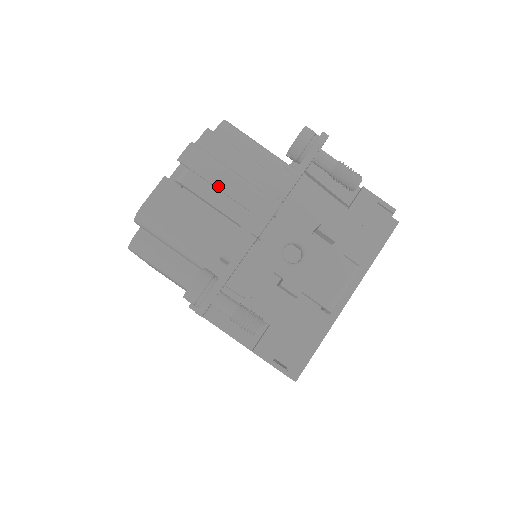
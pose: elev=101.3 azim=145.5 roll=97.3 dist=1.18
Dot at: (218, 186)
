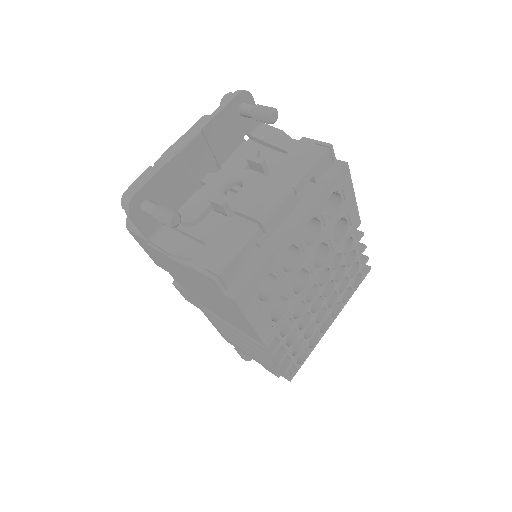
Dot at: occluded
